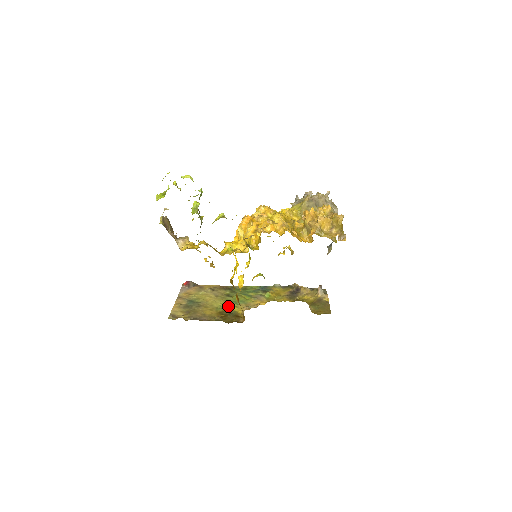
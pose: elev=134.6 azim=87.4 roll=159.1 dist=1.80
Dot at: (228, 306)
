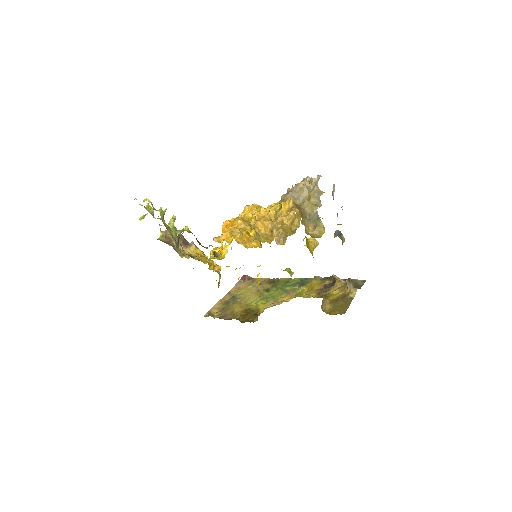
Dot at: (258, 303)
